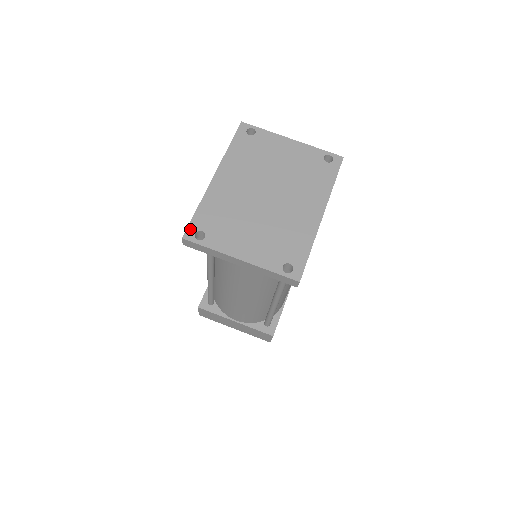
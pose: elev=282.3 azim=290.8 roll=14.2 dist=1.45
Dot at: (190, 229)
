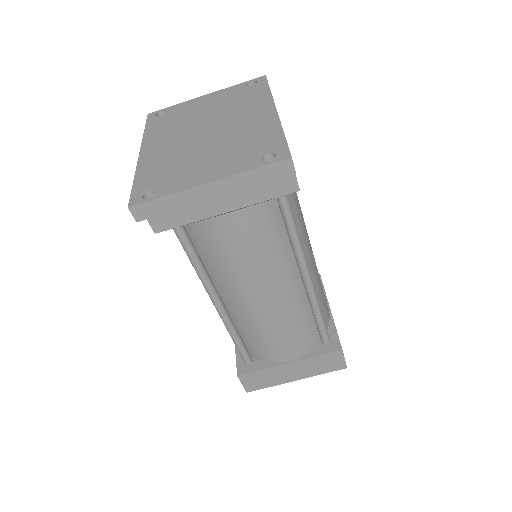
Dot at: (134, 197)
